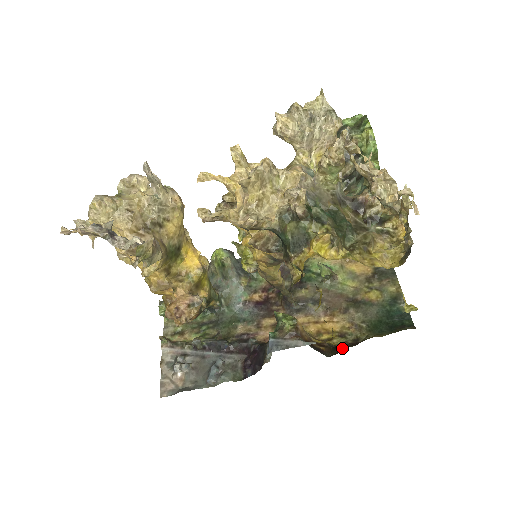
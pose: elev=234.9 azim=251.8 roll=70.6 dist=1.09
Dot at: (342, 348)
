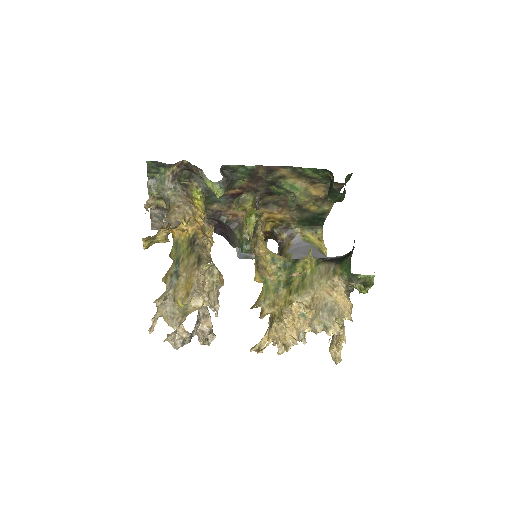
Dot at: (279, 239)
